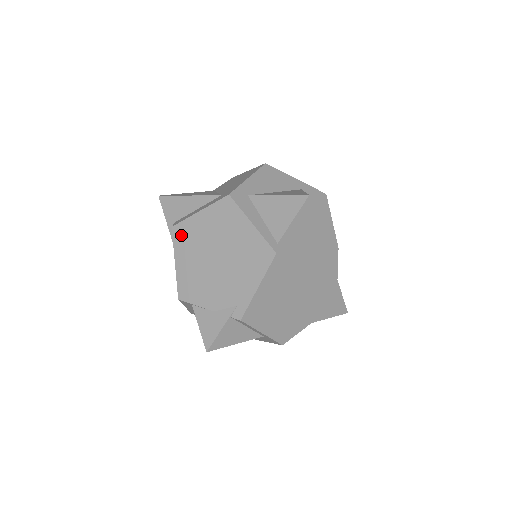
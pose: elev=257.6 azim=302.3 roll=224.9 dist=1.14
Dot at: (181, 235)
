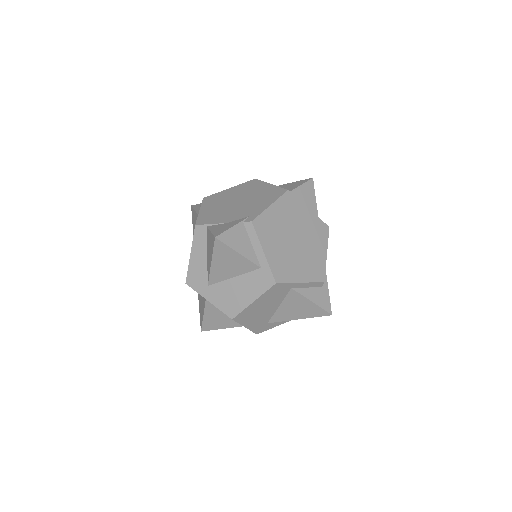
Dot at: (210, 199)
